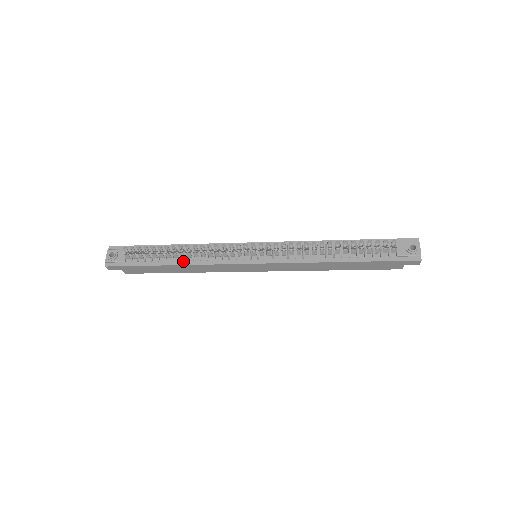
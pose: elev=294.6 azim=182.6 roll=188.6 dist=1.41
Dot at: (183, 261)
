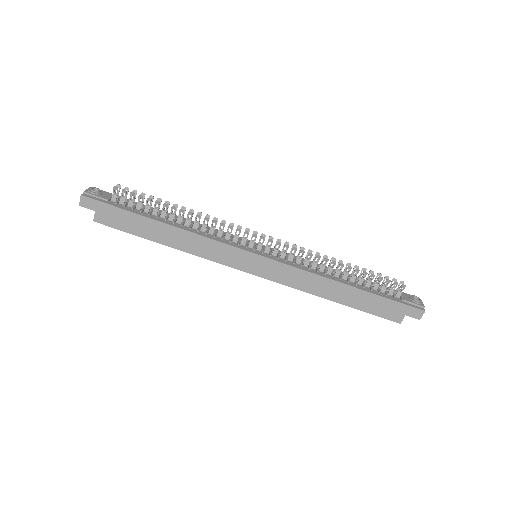
Dot at: (178, 225)
